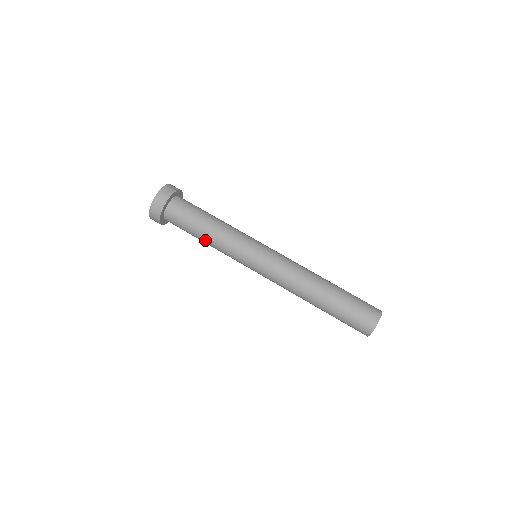
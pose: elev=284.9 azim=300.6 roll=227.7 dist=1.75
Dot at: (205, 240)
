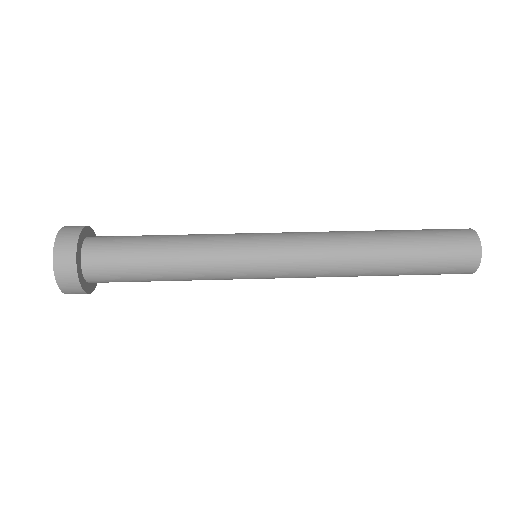
Dot at: (168, 264)
